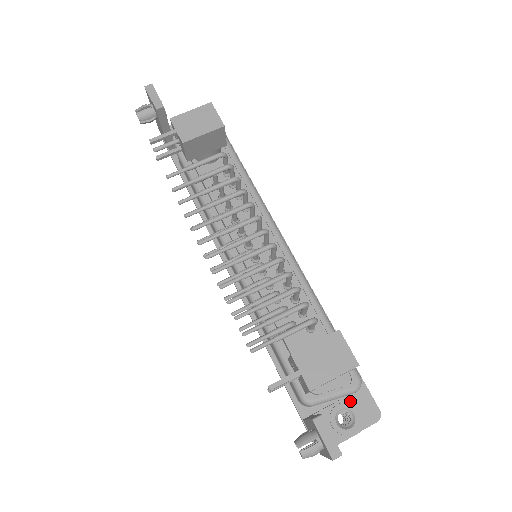
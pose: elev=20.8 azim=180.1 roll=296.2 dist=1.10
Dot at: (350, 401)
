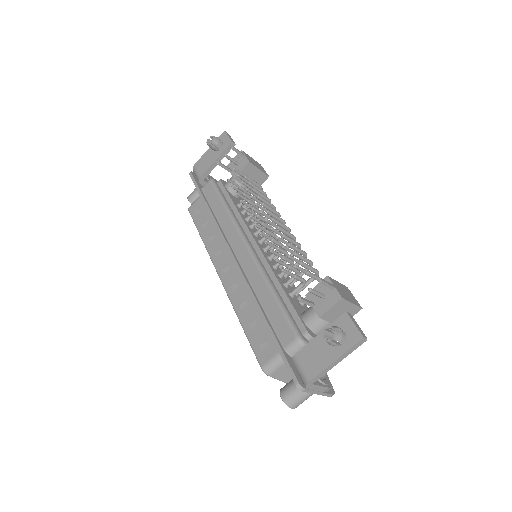
Dot at: occluded
